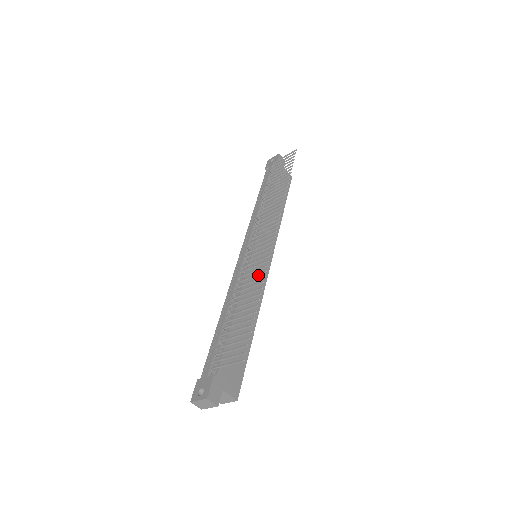
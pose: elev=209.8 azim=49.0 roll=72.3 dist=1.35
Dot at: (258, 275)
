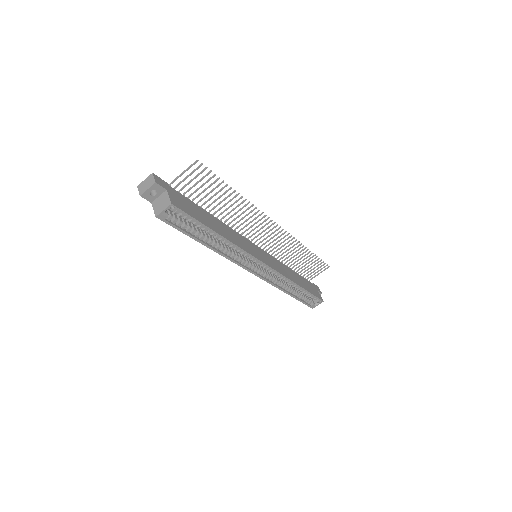
Dot at: (249, 247)
